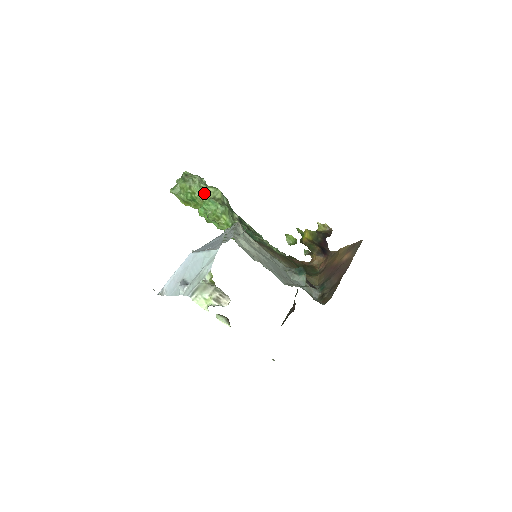
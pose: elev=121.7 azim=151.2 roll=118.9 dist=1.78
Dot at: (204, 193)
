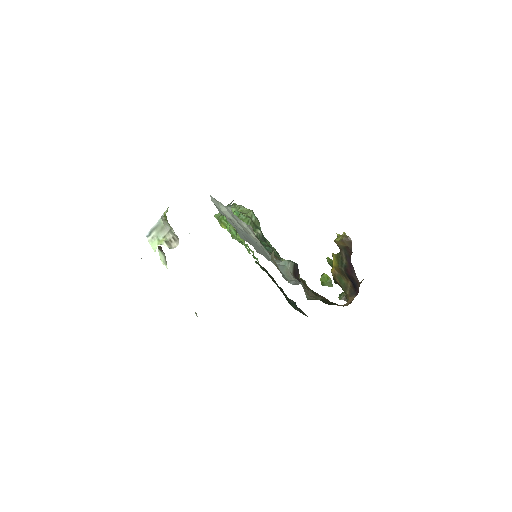
Dot at: occluded
